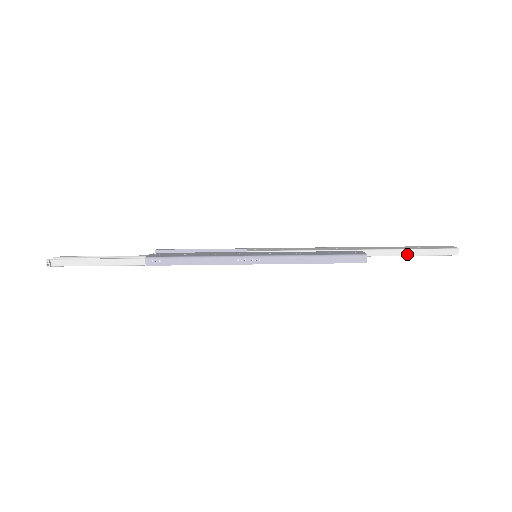
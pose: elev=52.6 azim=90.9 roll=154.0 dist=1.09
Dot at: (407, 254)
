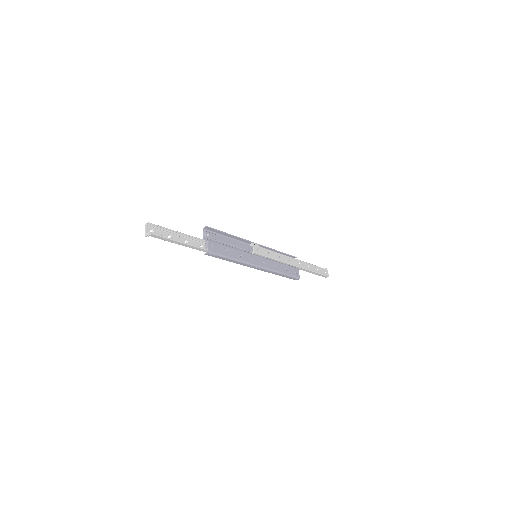
Dot at: occluded
